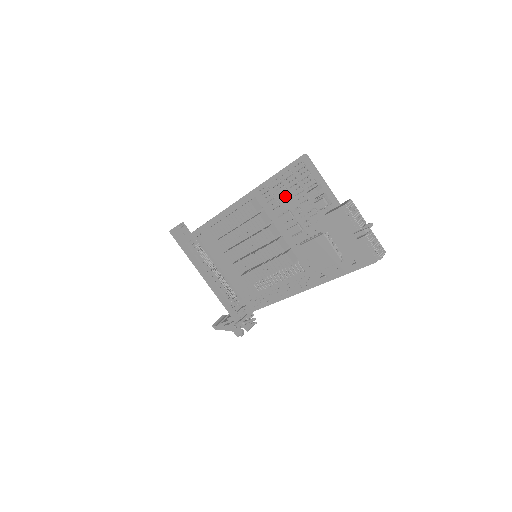
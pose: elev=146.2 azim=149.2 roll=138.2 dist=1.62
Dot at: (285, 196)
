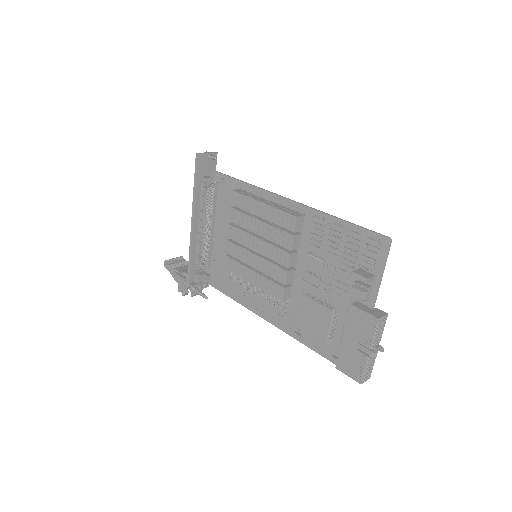
Dot at: (333, 247)
